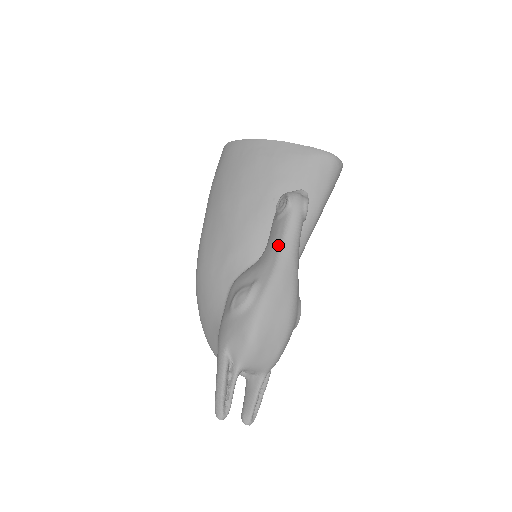
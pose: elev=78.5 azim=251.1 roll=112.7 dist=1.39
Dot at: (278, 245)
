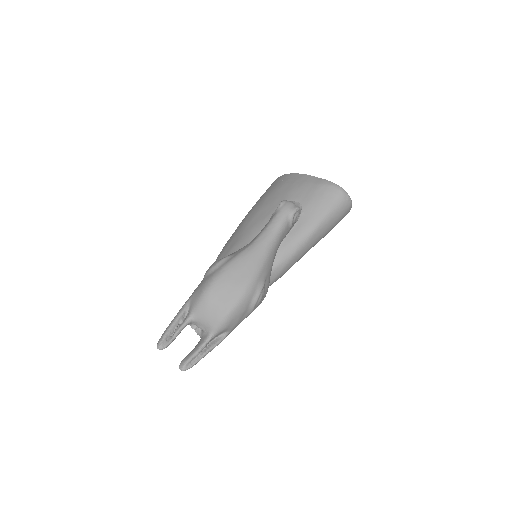
Dot at: (259, 234)
